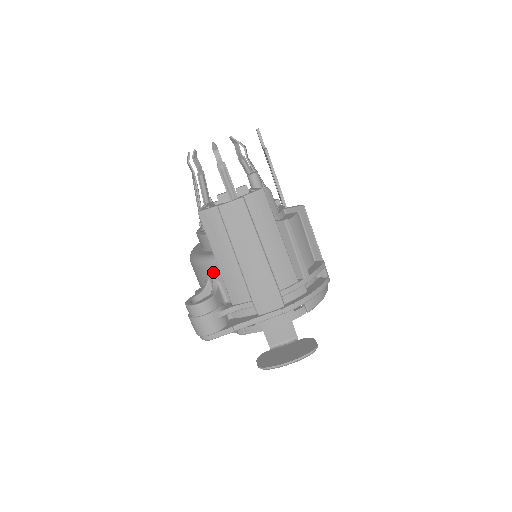
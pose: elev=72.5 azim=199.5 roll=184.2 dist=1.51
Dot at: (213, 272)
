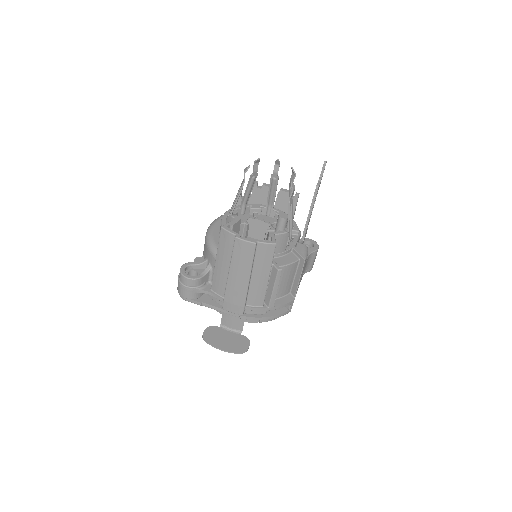
Dot at: (212, 260)
